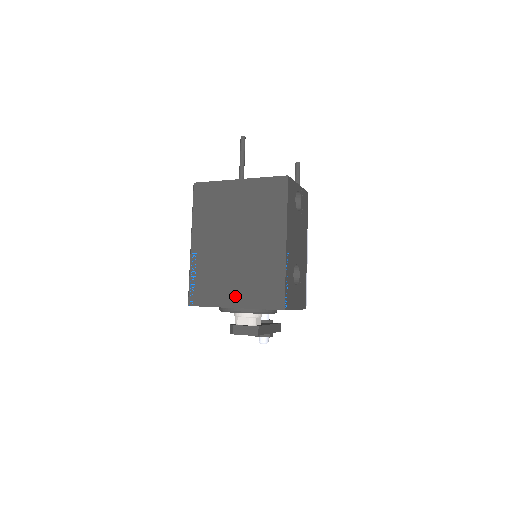
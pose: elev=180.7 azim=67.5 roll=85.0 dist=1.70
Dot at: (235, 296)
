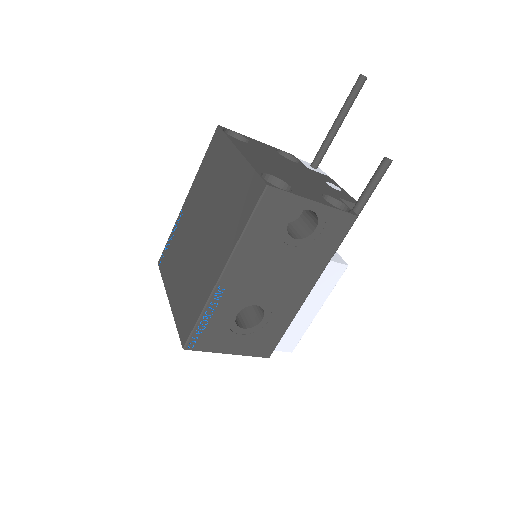
Dot at: (174, 290)
